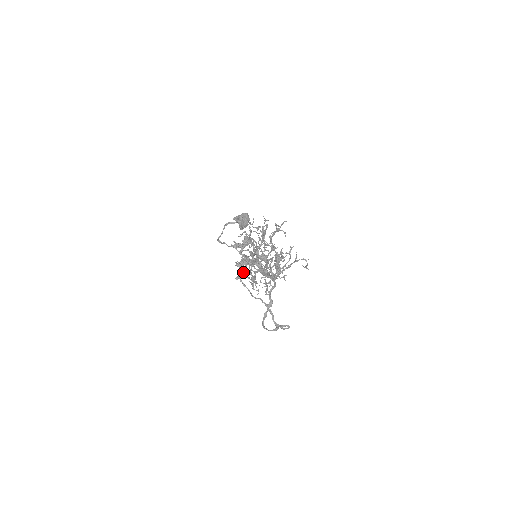
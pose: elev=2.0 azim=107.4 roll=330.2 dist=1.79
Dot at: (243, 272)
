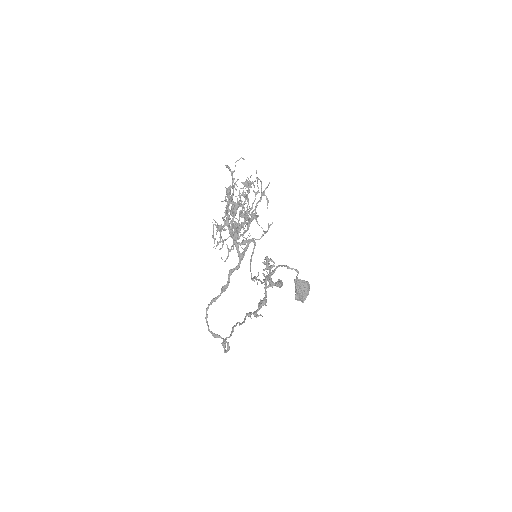
Dot at: occluded
